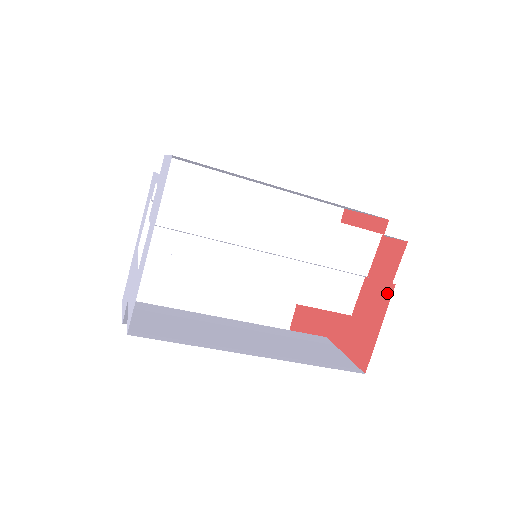
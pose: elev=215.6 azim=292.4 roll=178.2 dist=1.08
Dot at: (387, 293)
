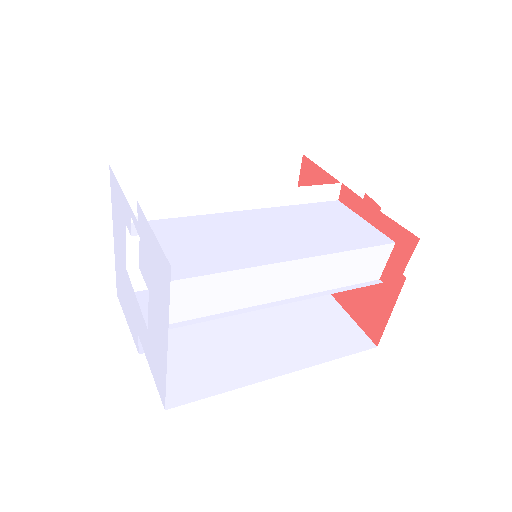
Dot at: (397, 282)
